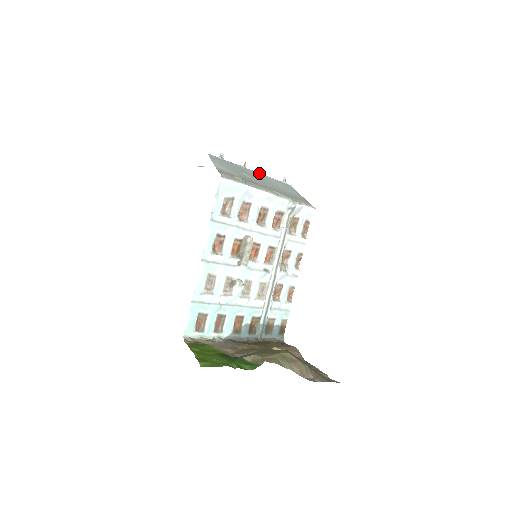
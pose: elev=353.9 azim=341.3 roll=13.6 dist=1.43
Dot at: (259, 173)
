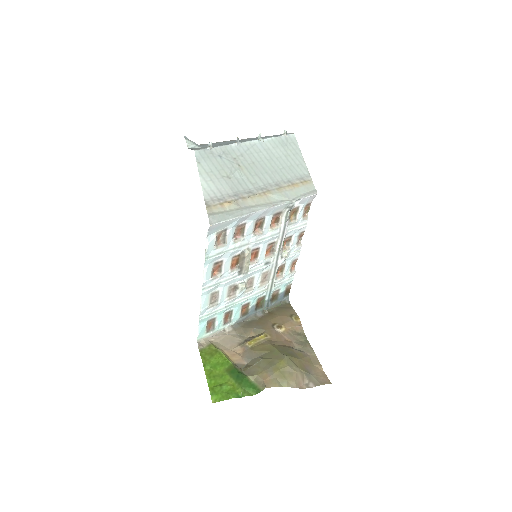
Dot at: (255, 141)
